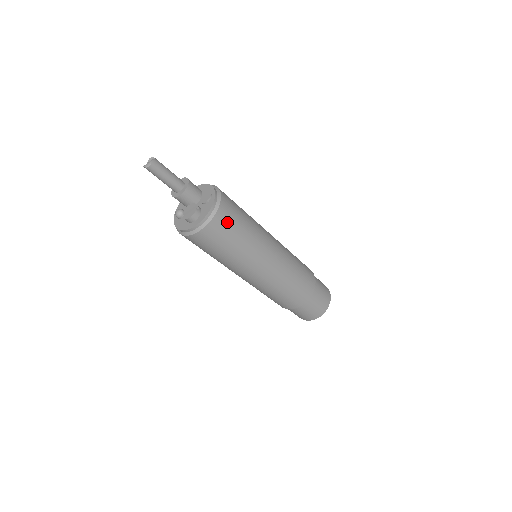
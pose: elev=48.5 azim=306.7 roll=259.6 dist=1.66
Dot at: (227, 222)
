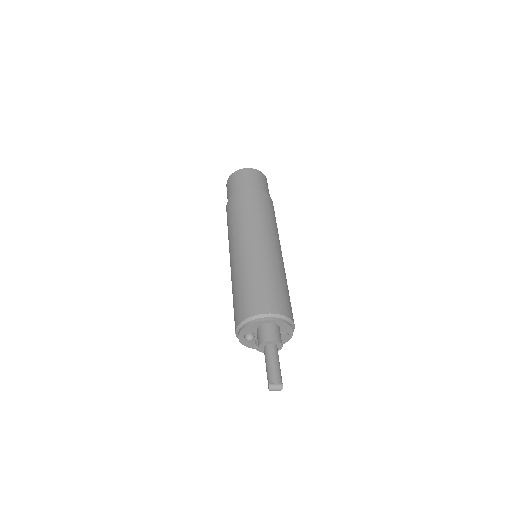
Dot at: occluded
